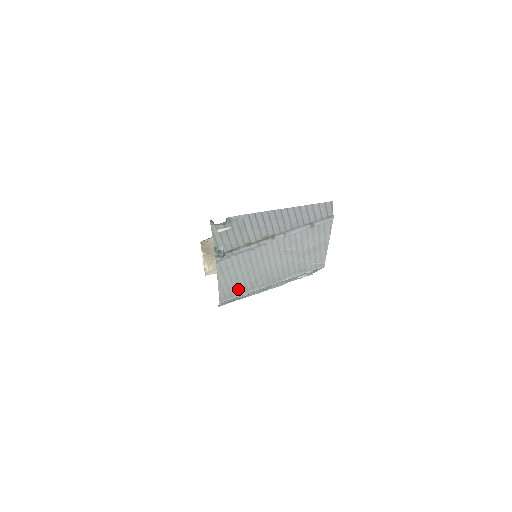
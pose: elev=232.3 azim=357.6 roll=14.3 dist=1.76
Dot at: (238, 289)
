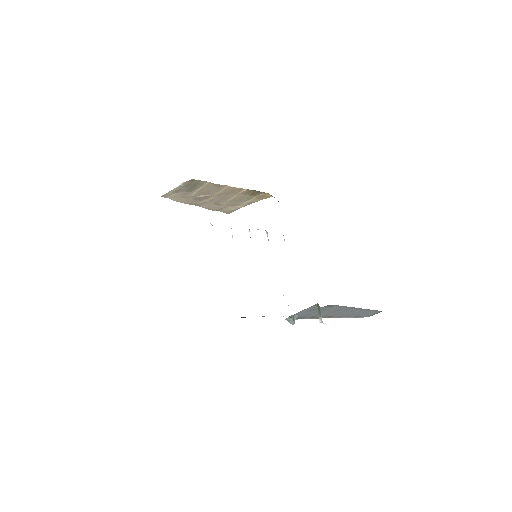
Dot at: occluded
